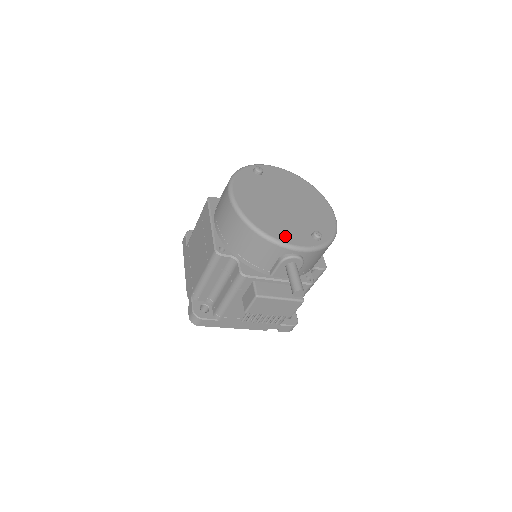
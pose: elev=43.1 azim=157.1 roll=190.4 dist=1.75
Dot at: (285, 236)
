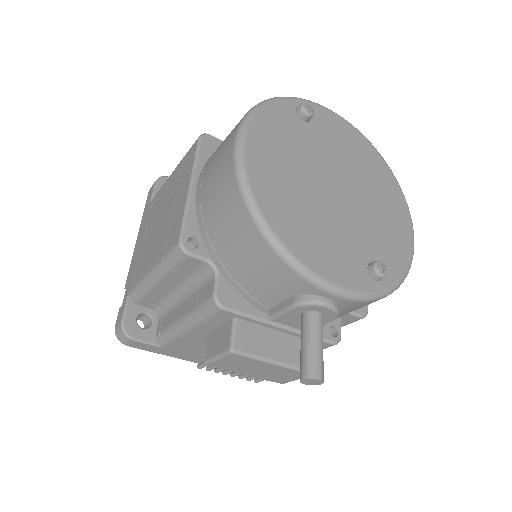
Dot at: (320, 259)
